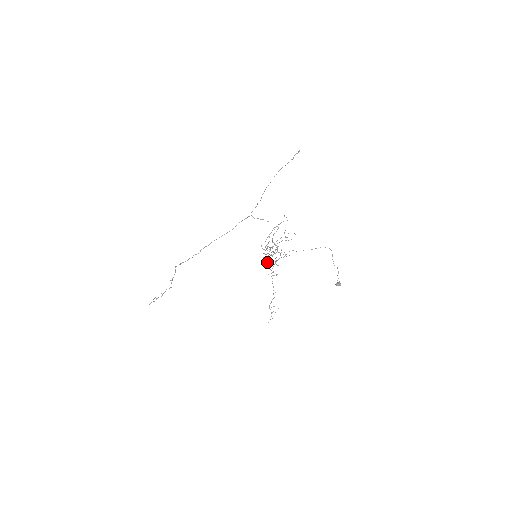
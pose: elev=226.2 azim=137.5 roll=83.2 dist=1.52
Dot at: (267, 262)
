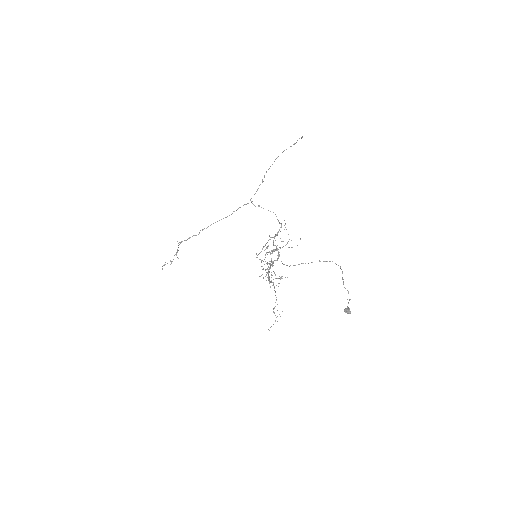
Dot at: occluded
